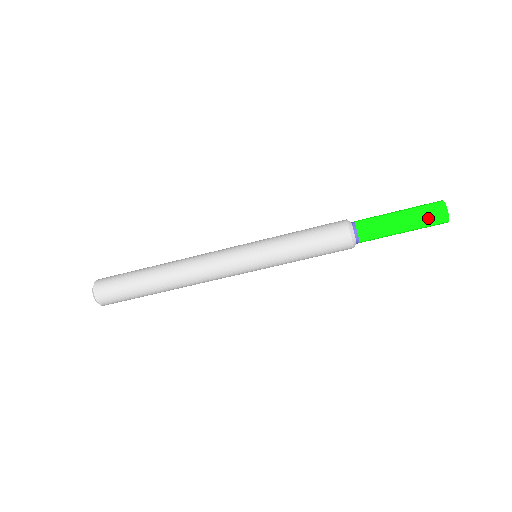
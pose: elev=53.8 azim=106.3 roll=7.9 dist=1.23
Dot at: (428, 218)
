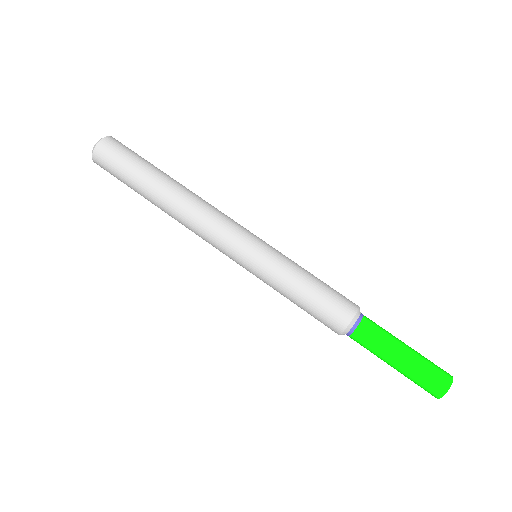
Dot at: (430, 372)
